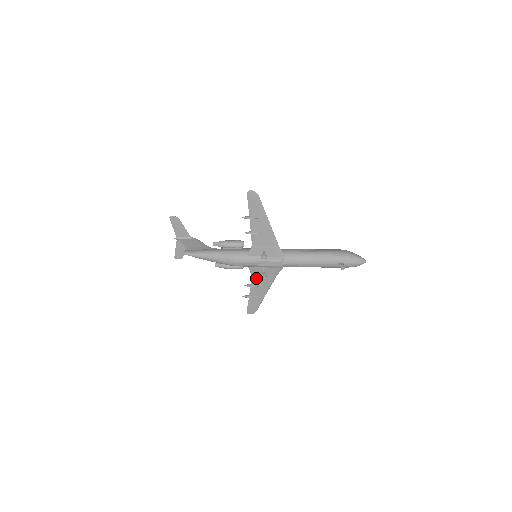
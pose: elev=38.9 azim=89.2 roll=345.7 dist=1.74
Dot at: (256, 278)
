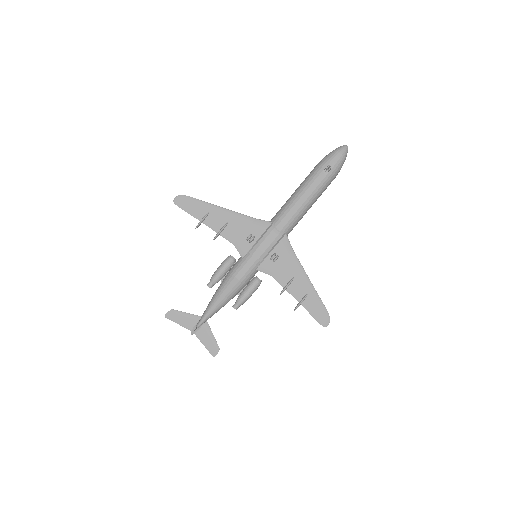
Dot at: (279, 275)
